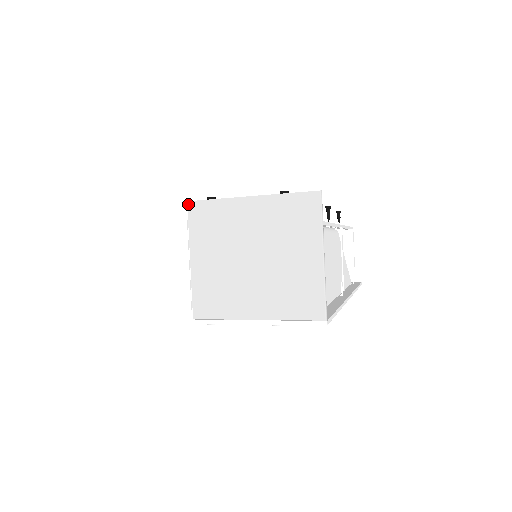
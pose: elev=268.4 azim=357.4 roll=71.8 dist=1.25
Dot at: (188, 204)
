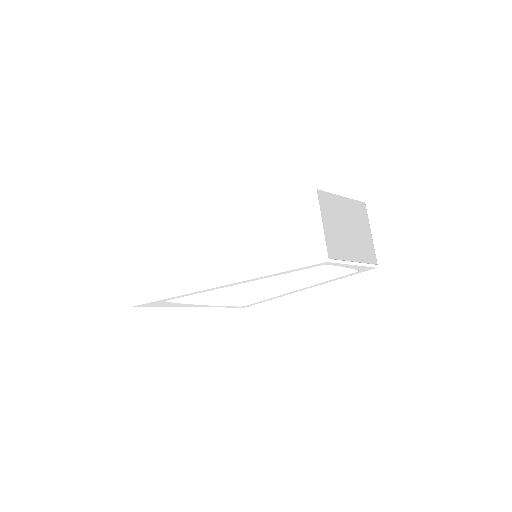
Dot at: (318, 191)
